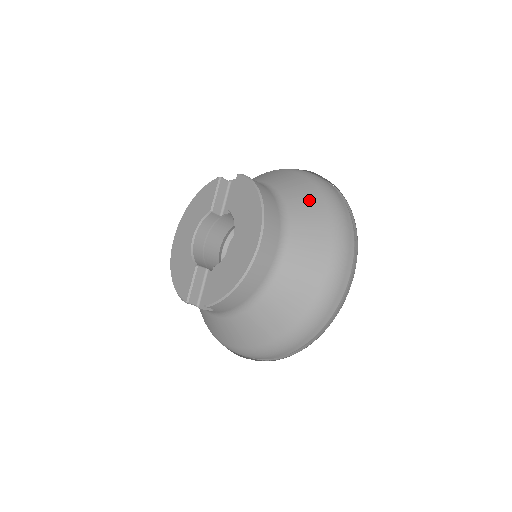
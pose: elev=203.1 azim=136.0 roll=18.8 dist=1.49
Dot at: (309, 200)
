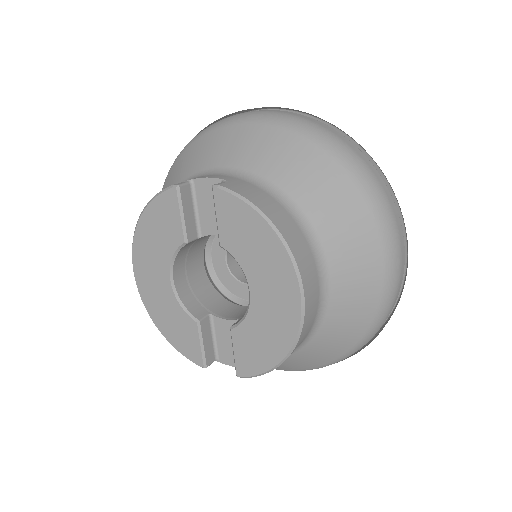
Dot at: (332, 189)
